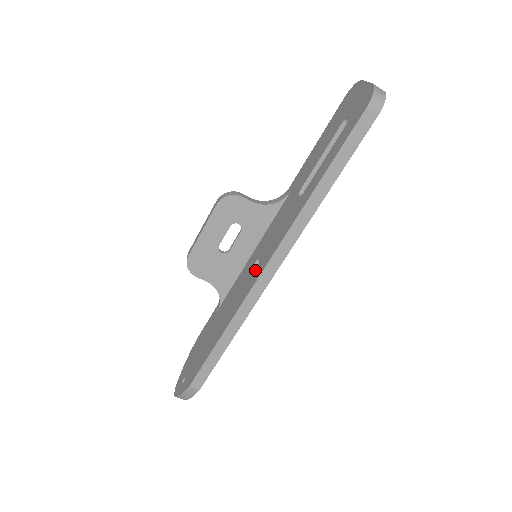
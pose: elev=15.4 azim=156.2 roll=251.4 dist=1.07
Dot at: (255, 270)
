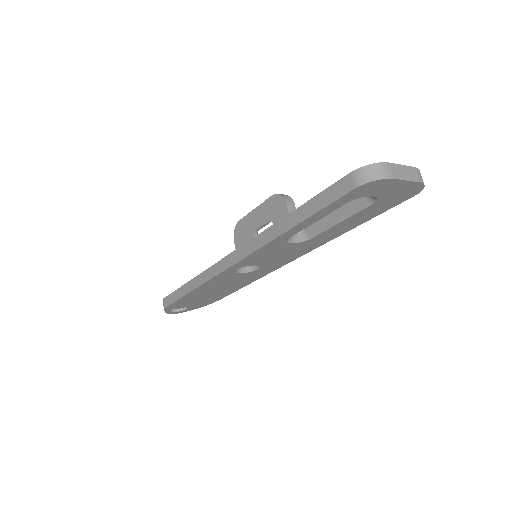
Dot at: occluded
